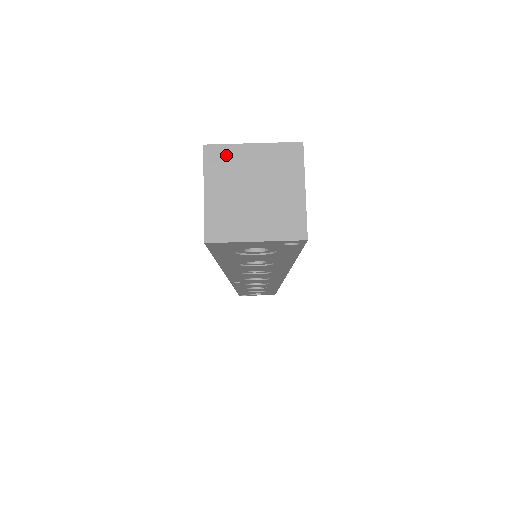
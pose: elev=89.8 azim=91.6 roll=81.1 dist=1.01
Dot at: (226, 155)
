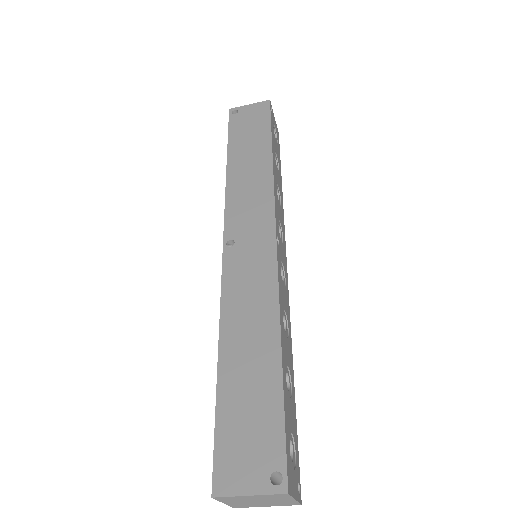
Dot at: (231, 498)
